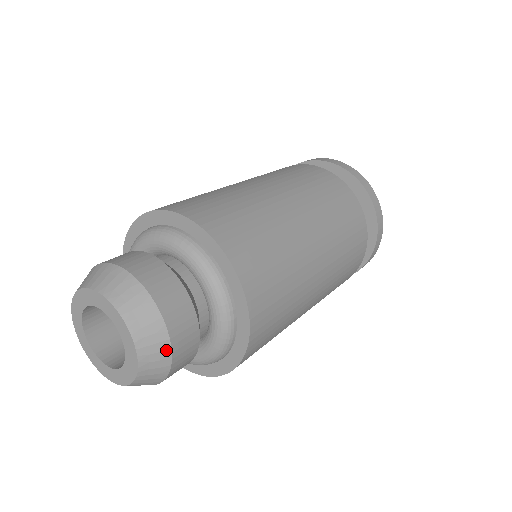
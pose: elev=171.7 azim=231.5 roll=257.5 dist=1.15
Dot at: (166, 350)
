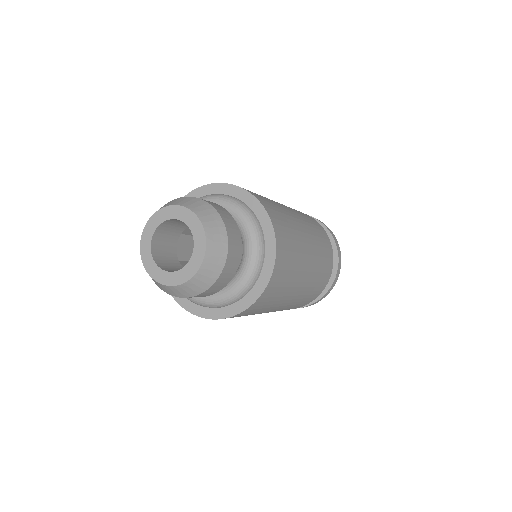
Dot at: (223, 258)
